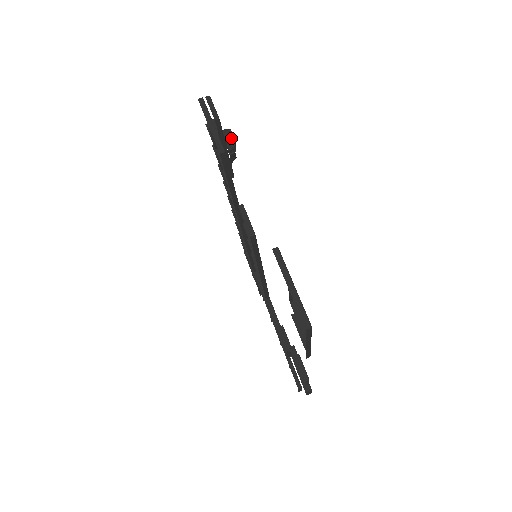
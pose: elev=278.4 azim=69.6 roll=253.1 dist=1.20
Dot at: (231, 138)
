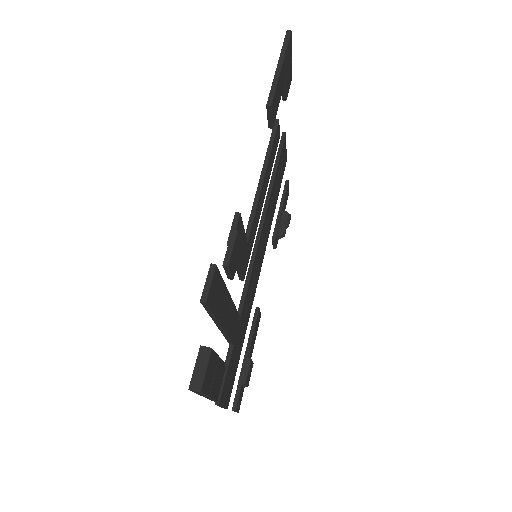
Dot at: occluded
